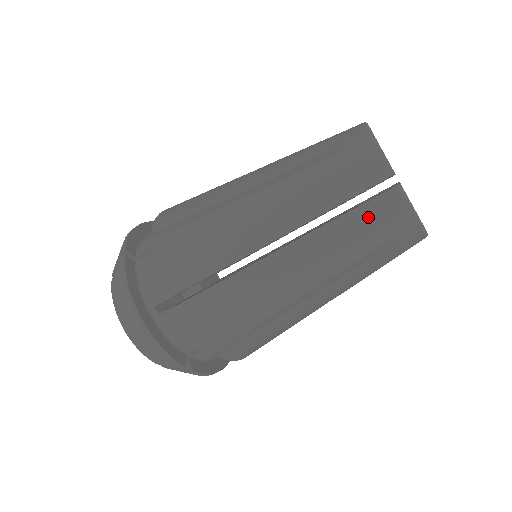
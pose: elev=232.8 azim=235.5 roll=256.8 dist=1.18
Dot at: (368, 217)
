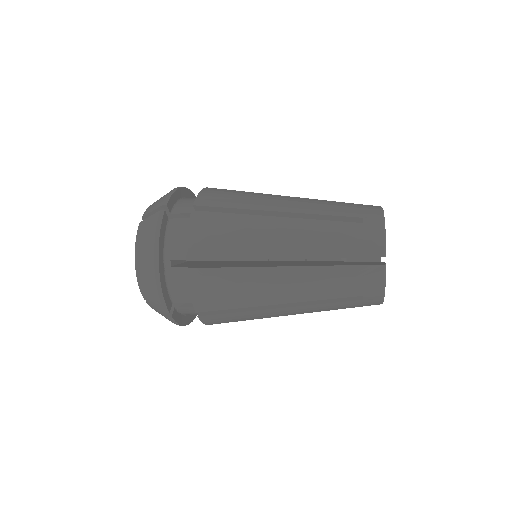
Dot at: (354, 275)
